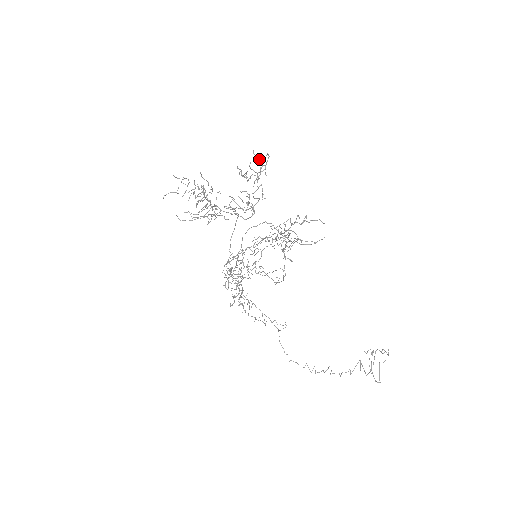
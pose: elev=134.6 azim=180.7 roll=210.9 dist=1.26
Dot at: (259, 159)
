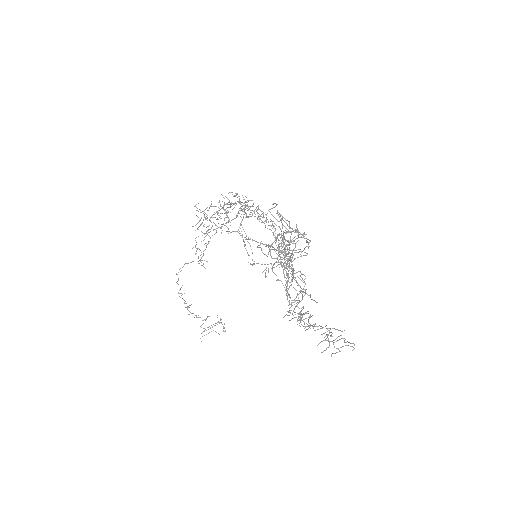
Dot at: occluded
